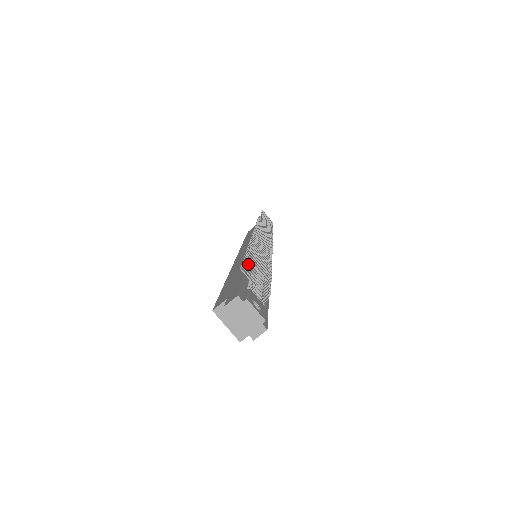
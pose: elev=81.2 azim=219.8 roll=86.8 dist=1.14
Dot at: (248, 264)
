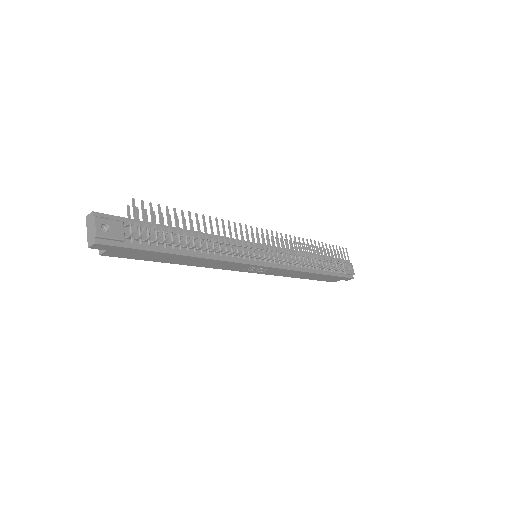
Dot at: occluded
